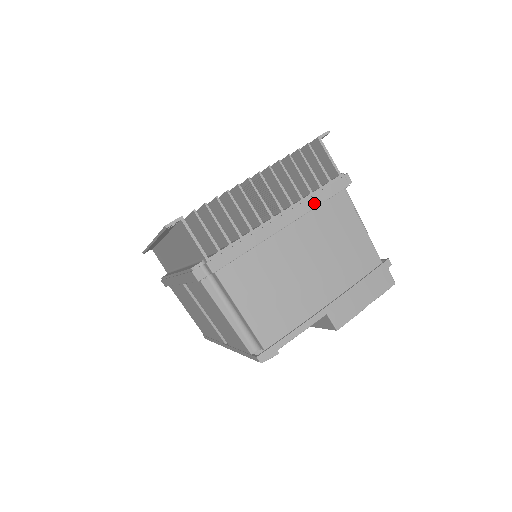
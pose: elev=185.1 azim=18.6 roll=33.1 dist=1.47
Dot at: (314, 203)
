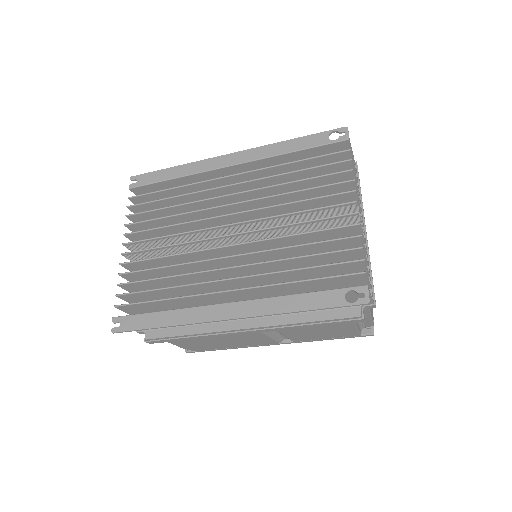
Dot at: occluded
